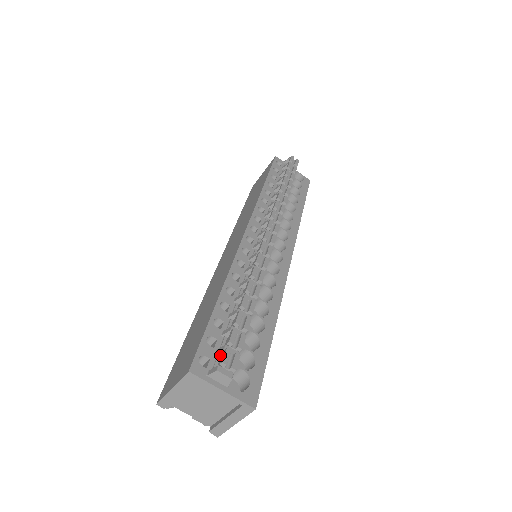
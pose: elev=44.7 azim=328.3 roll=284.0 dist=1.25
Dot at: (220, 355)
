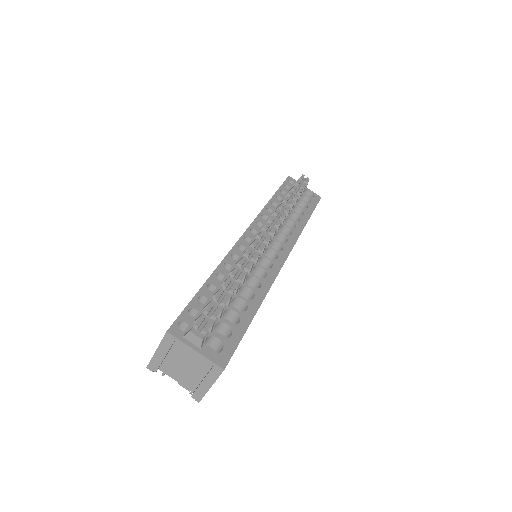
Dot at: occluded
